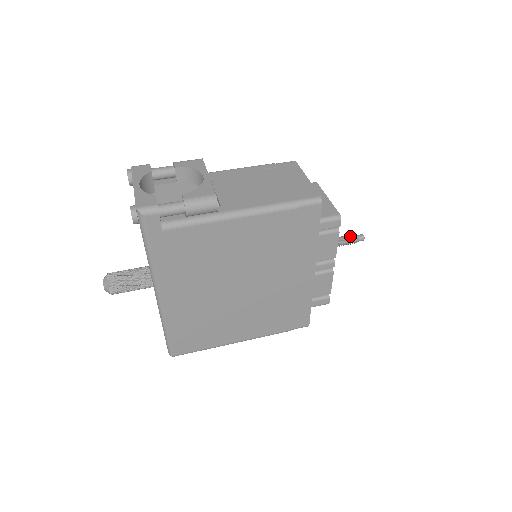
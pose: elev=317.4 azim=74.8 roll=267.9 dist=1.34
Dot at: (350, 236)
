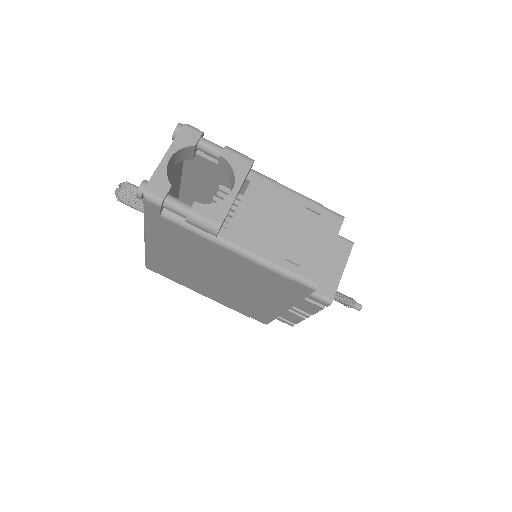
Dot at: (349, 300)
